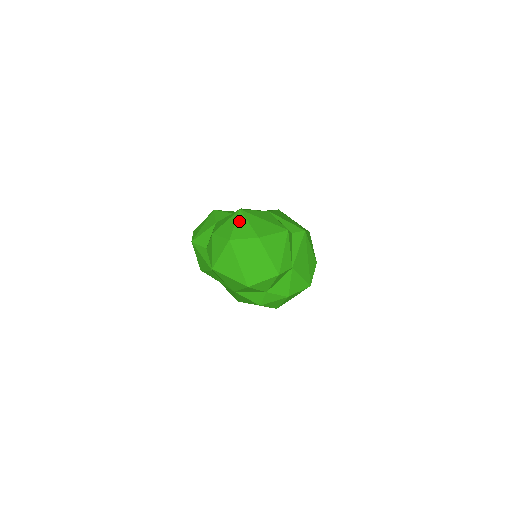
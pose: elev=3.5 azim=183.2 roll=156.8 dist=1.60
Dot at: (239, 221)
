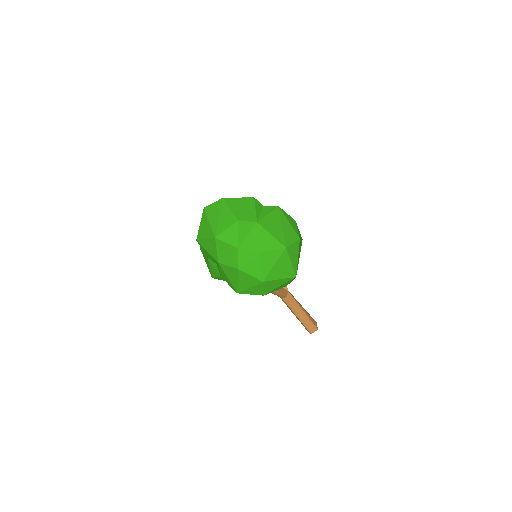
Dot at: occluded
